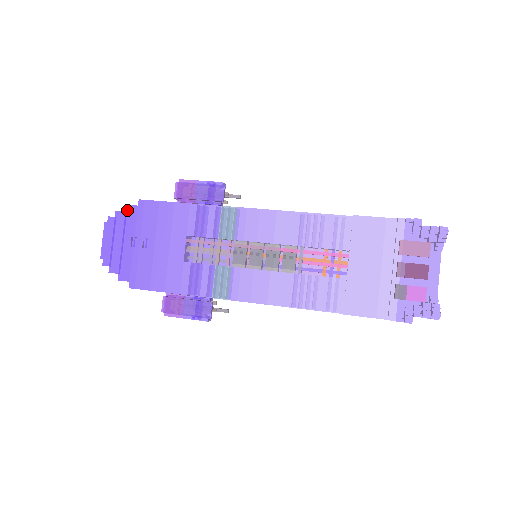
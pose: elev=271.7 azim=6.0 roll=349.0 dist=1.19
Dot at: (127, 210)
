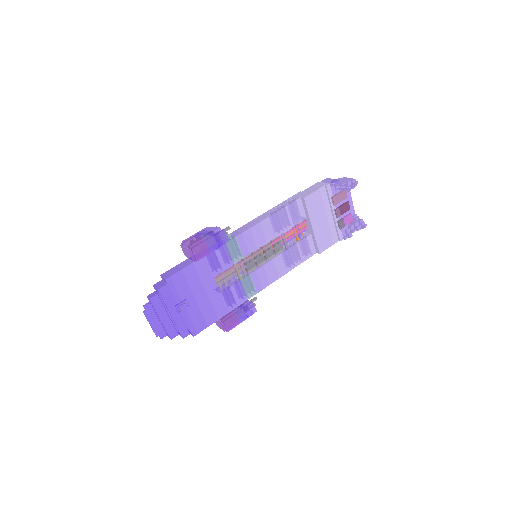
Dot at: (161, 293)
